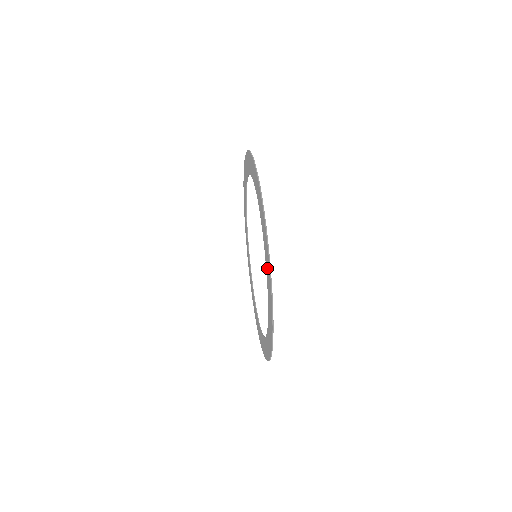
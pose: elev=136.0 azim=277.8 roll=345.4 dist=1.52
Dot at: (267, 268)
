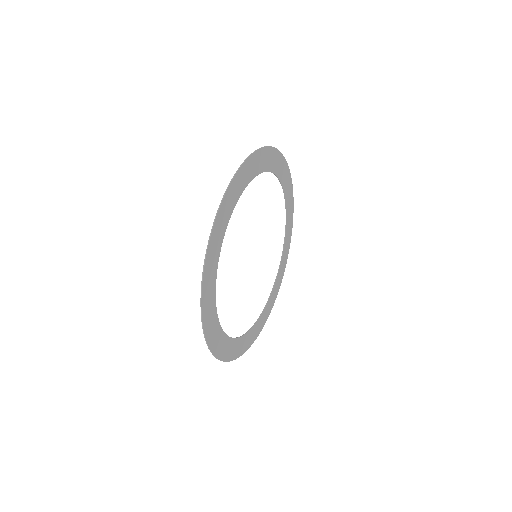
Dot at: (251, 170)
